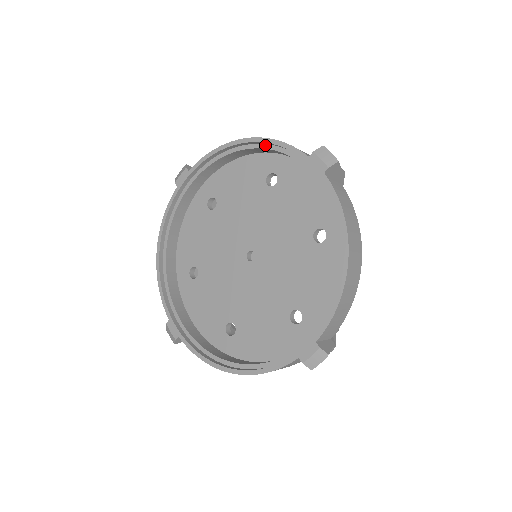
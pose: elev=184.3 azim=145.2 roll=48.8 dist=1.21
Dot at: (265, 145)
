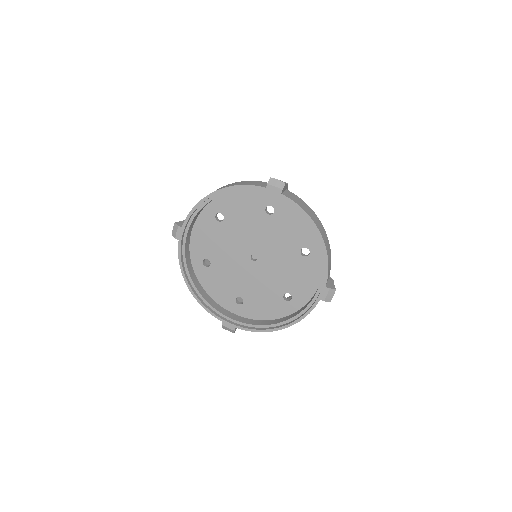
Dot at: (323, 249)
